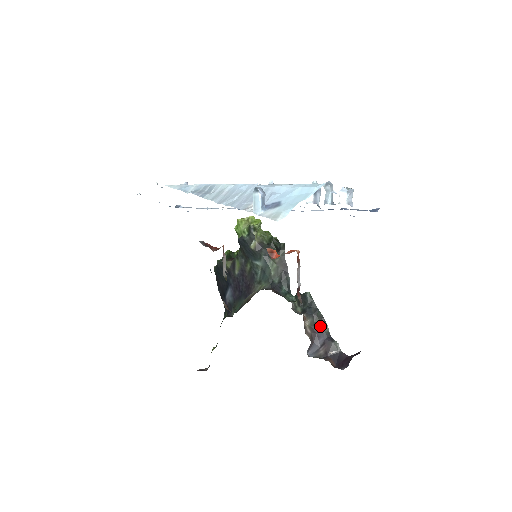
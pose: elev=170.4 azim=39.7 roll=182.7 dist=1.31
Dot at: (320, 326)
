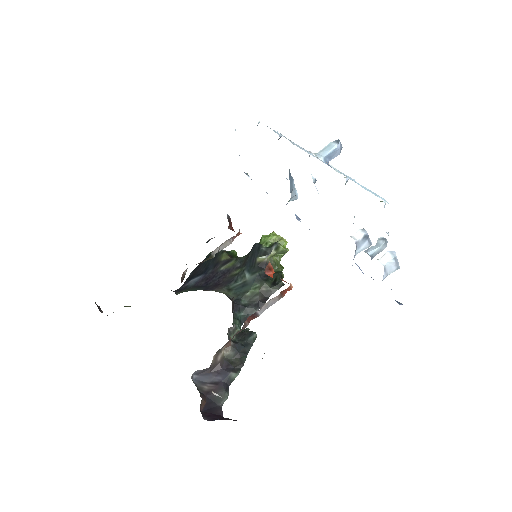
Dot at: (232, 368)
